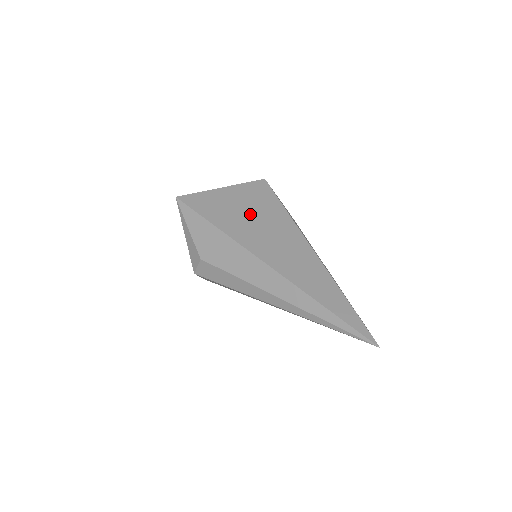
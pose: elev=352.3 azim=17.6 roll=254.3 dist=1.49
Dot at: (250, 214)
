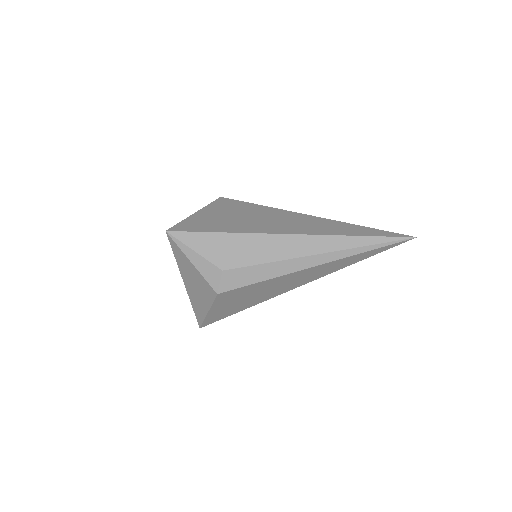
Dot at: (238, 216)
